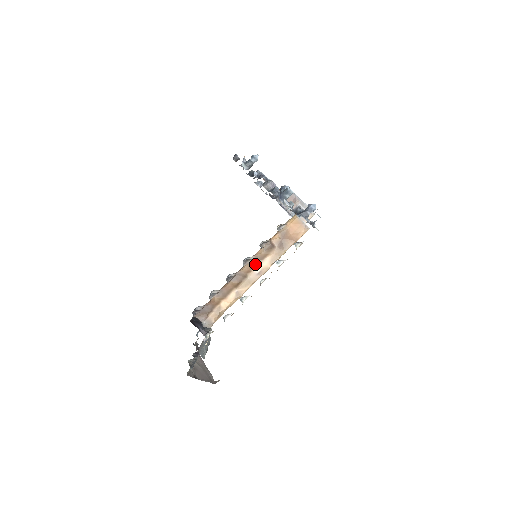
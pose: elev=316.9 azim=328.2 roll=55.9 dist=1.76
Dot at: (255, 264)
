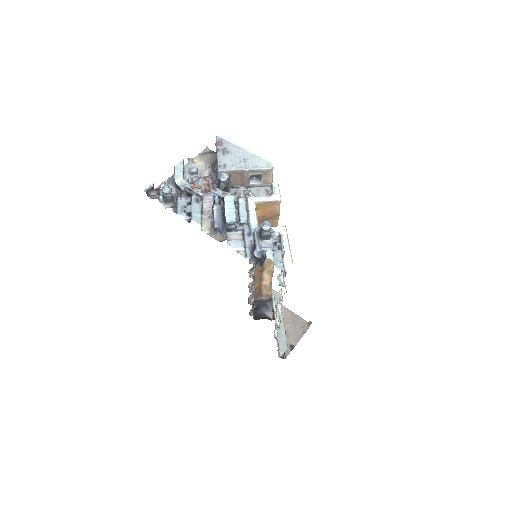
Dot at: occluded
